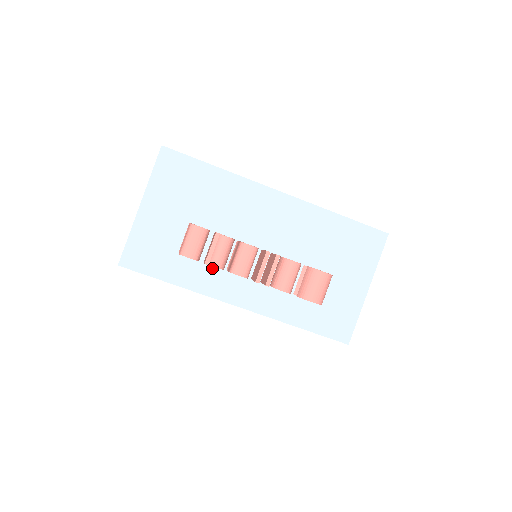
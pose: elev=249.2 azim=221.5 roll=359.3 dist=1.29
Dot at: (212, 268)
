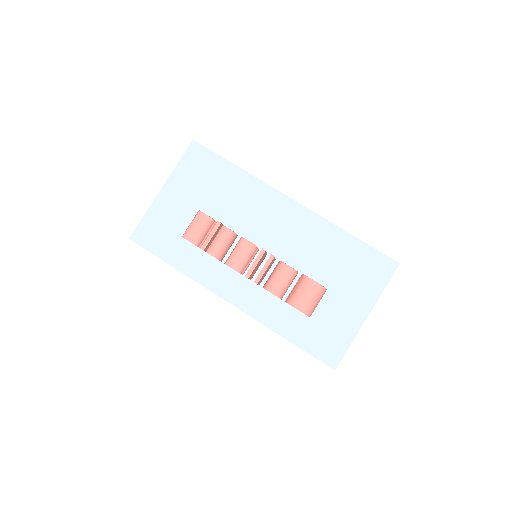
Dot at: (213, 260)
